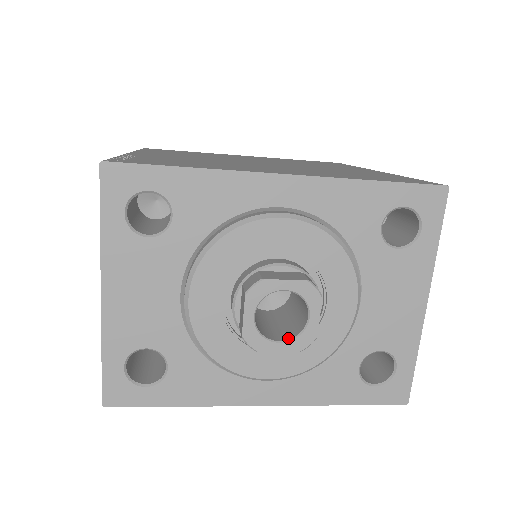
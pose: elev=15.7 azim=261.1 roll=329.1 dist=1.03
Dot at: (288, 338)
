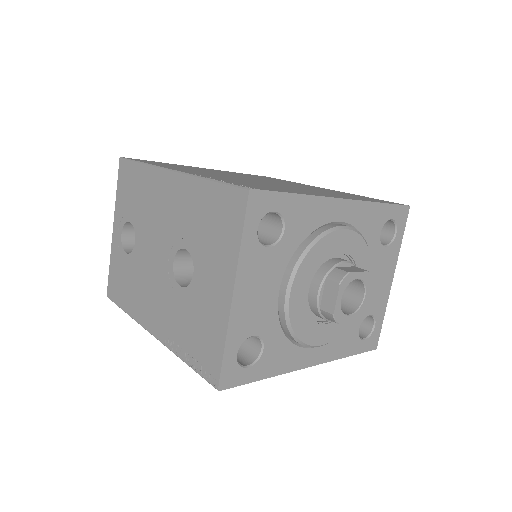
Dot at: (352, 312)
